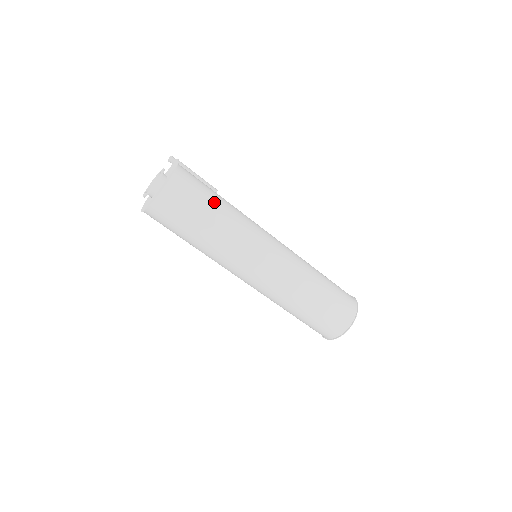
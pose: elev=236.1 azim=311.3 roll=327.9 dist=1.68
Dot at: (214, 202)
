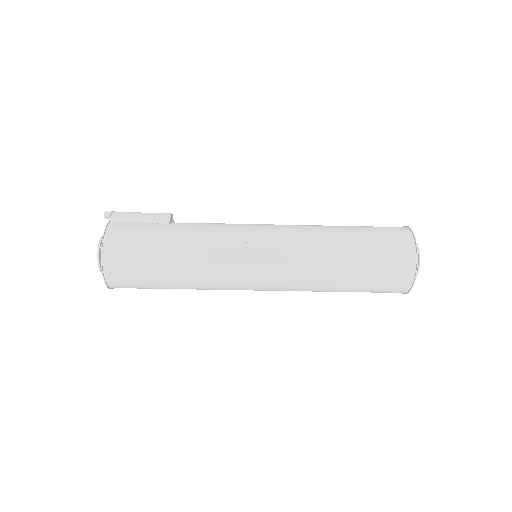
Dot at: (161, 250)
